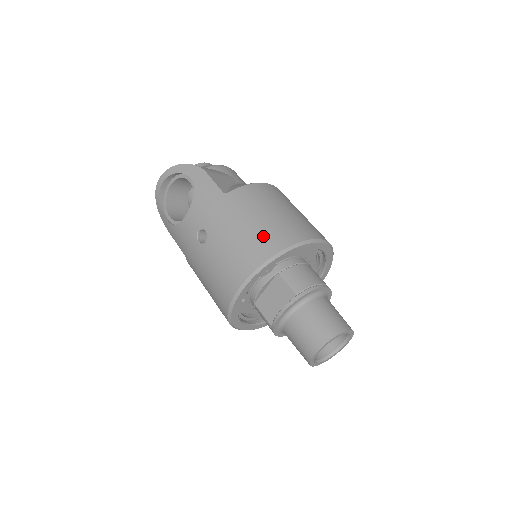
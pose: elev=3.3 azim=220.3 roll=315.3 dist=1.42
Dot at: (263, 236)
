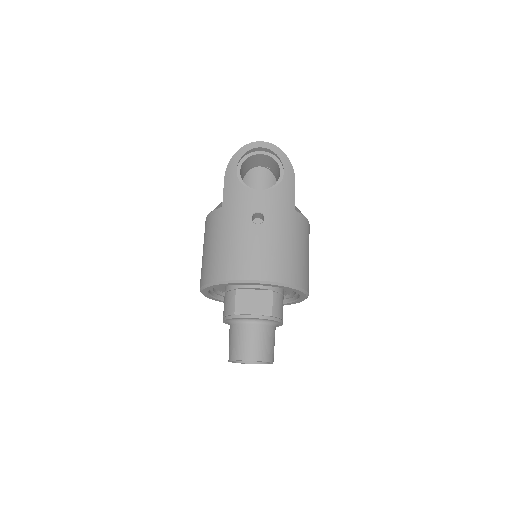
Dot at: (295, 265)
